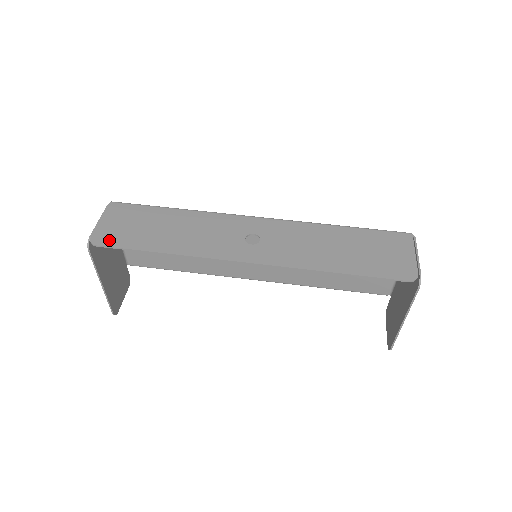
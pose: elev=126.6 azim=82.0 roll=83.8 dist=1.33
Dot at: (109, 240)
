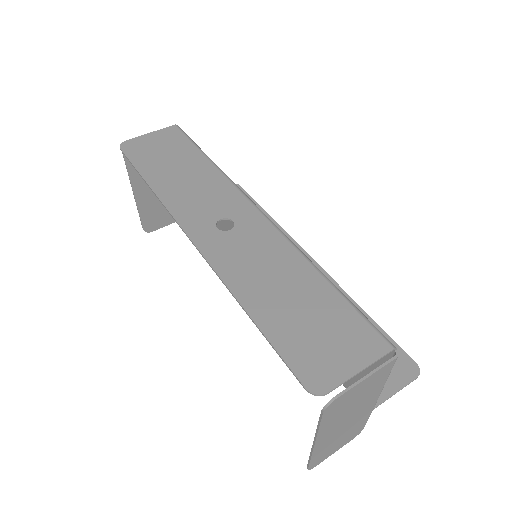
Dot at: (132, 150)
